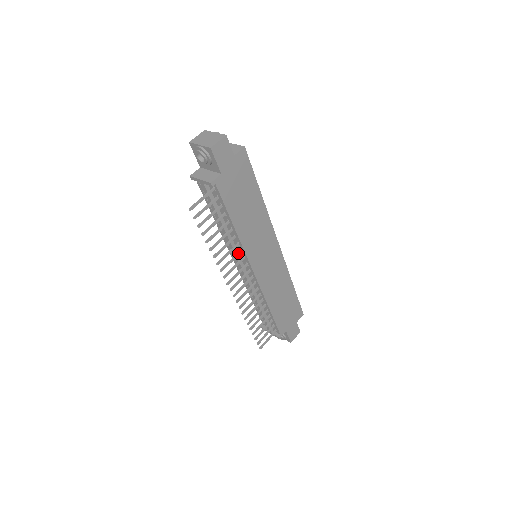
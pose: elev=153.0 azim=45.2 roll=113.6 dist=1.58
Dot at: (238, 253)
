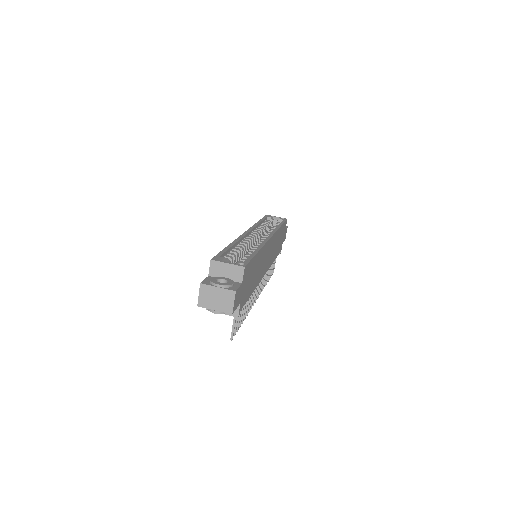
Dot at: occluded
